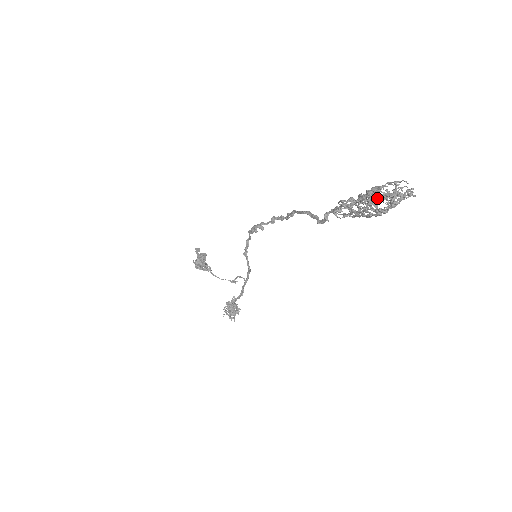
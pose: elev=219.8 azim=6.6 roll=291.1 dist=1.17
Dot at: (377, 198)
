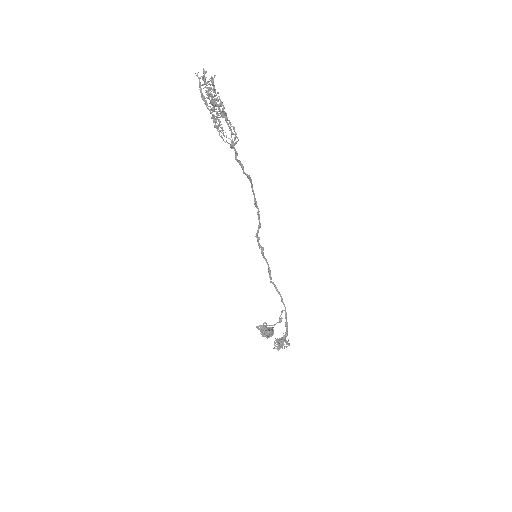
Dot at: (202, 93)
